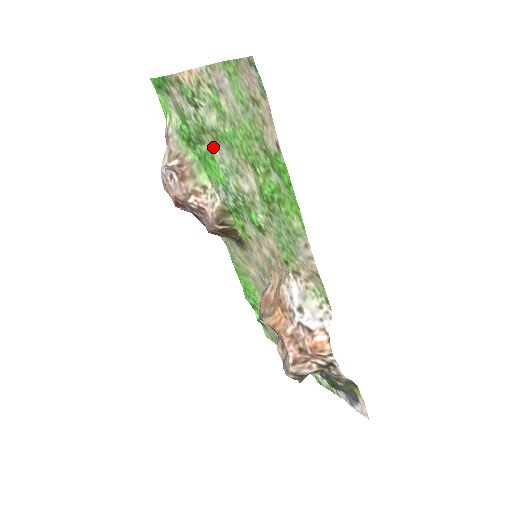
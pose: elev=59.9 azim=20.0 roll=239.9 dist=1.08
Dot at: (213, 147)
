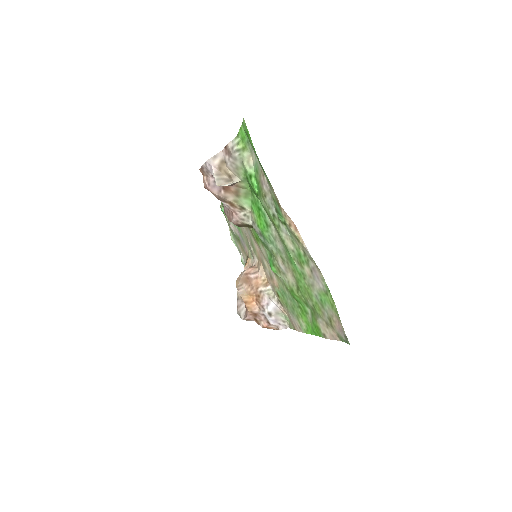
Dot at: (273, 228)
